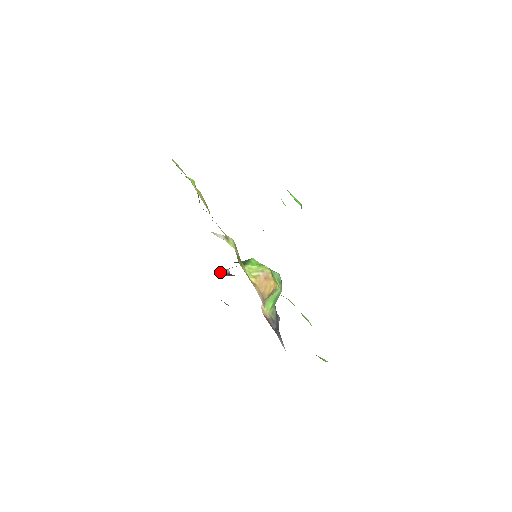
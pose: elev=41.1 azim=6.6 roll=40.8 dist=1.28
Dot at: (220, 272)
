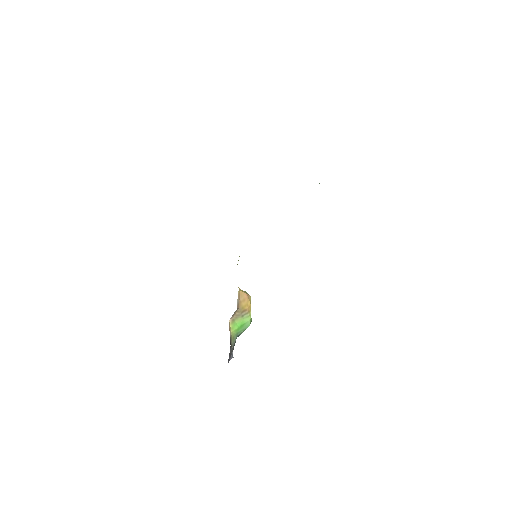
Dot at: occluded
